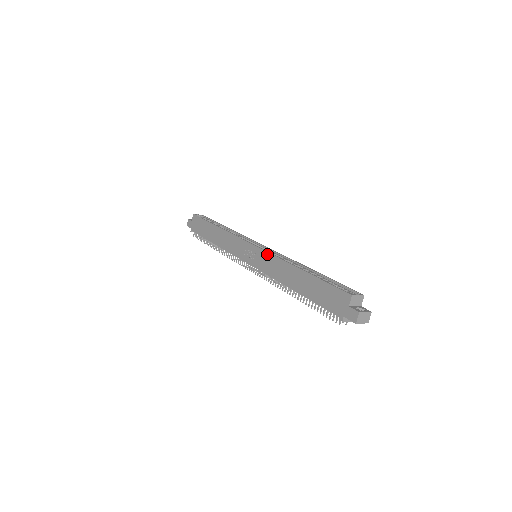
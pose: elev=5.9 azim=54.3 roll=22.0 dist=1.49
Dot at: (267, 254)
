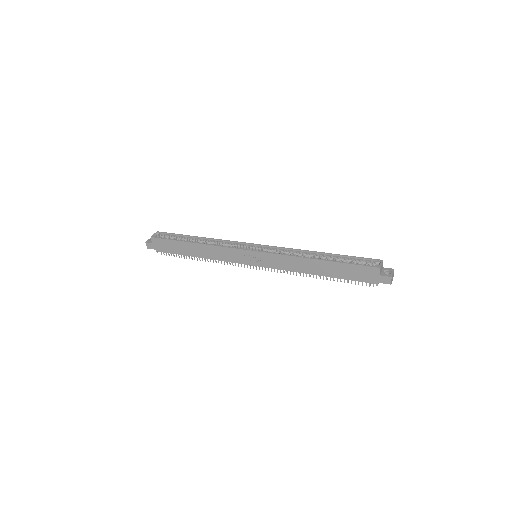
Dot at: (274, 255)
